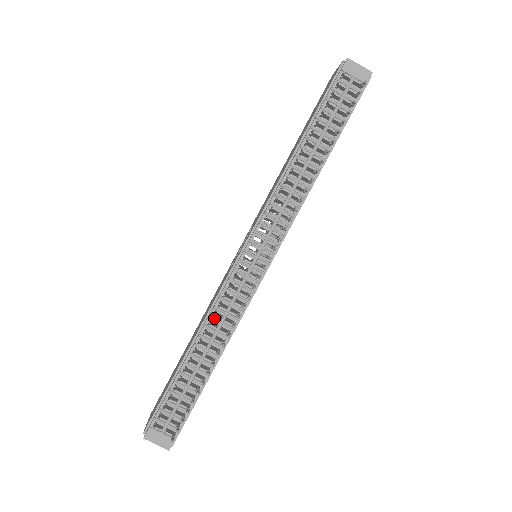
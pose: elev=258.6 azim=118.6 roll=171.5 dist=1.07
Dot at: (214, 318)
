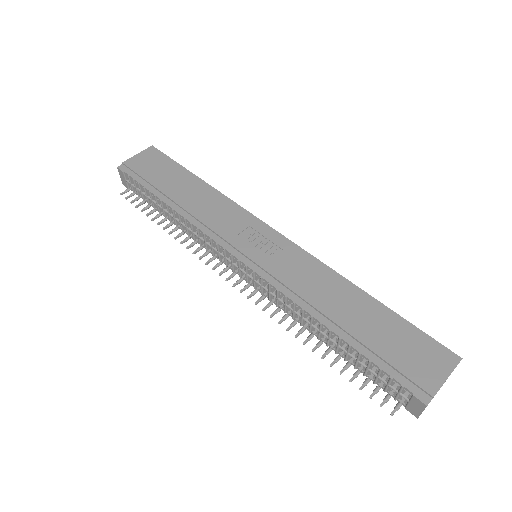
Dot at: (192, 227)
